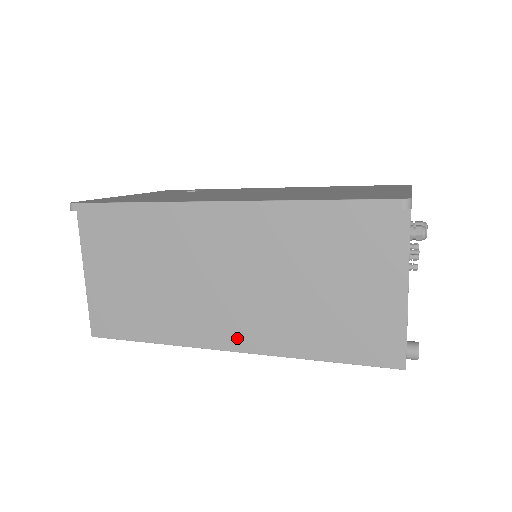
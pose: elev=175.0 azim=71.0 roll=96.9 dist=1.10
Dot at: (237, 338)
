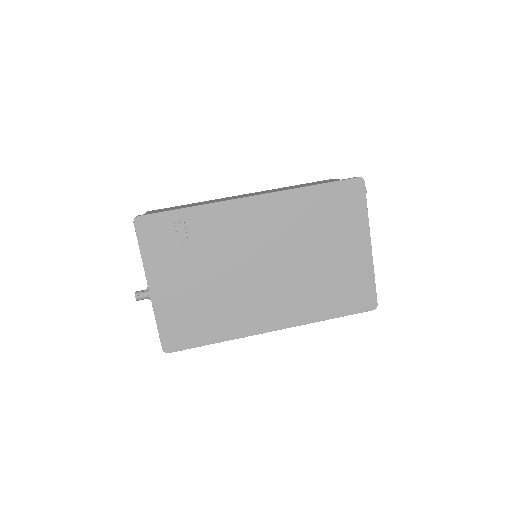
Dot at: occluded
